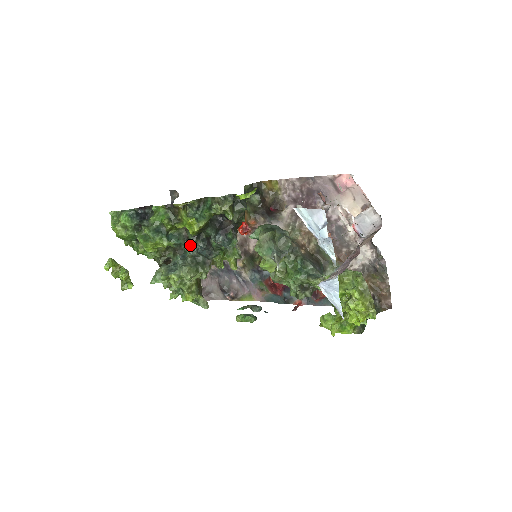
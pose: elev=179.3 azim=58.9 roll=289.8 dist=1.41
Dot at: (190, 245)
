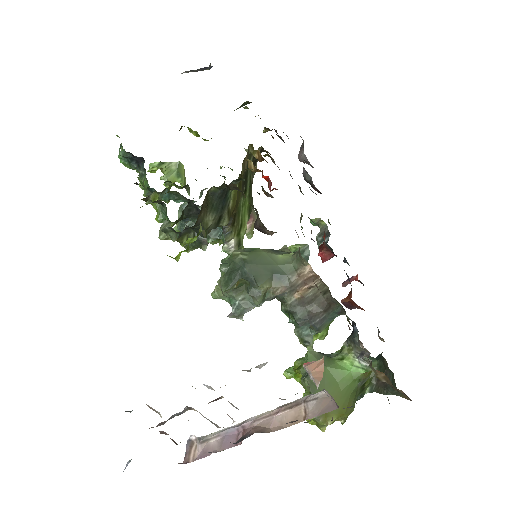
Dot at: occluded
